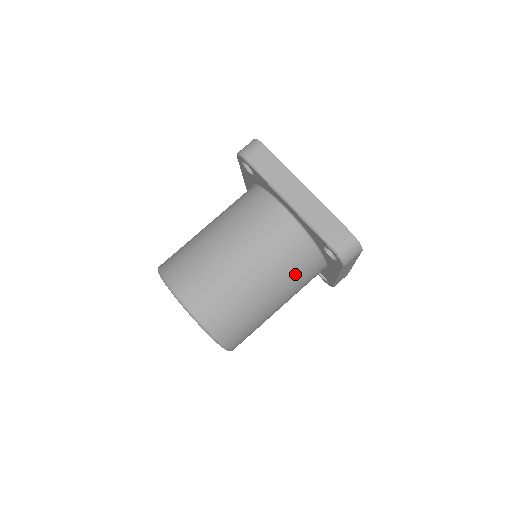
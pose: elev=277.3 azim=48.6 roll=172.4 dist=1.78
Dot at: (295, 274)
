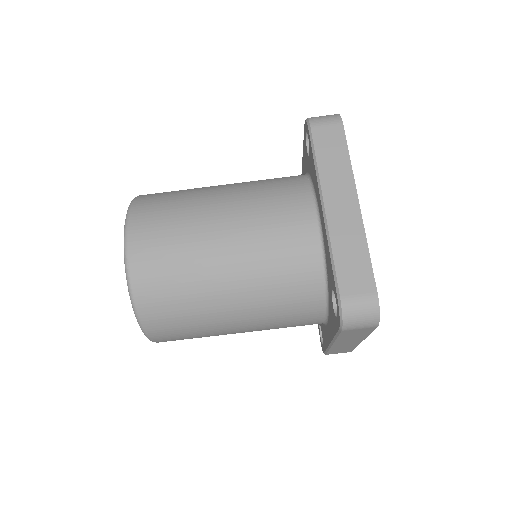
Dot at: (279, 302)
